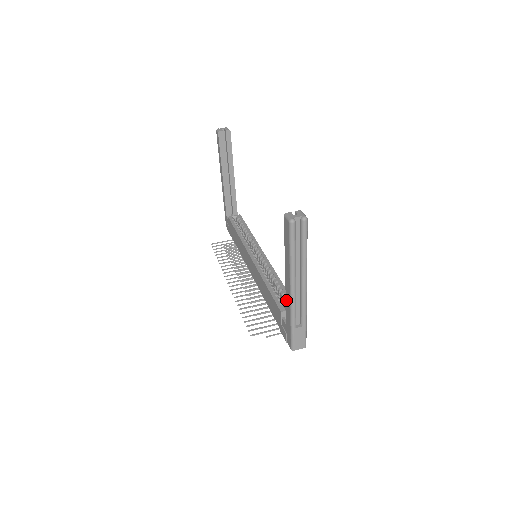
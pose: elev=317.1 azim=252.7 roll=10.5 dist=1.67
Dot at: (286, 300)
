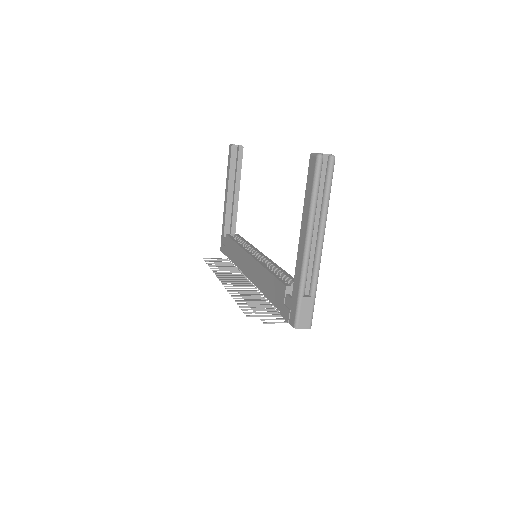
Dot at: (297, 262)
